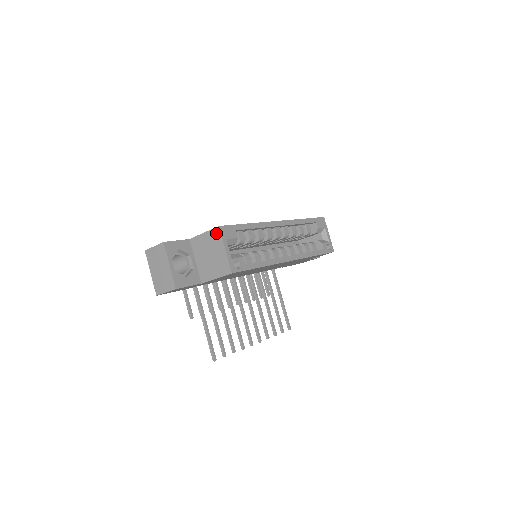
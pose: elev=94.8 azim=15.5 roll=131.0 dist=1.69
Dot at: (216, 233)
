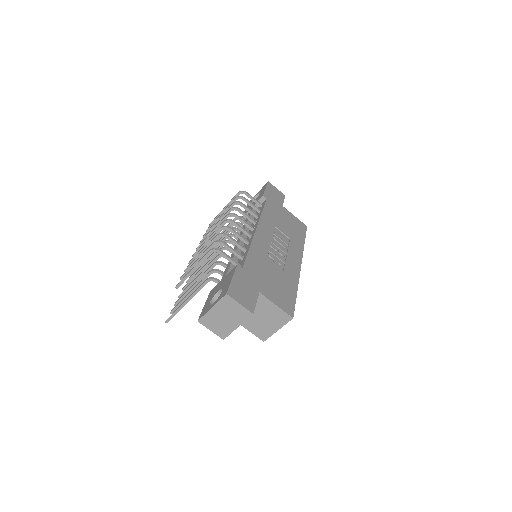
Dot at: (285, 318)
